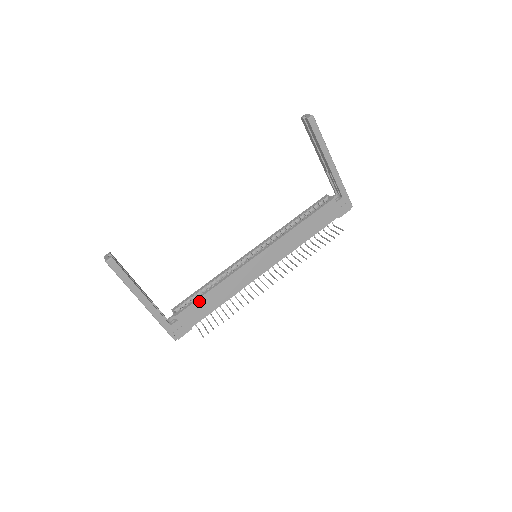
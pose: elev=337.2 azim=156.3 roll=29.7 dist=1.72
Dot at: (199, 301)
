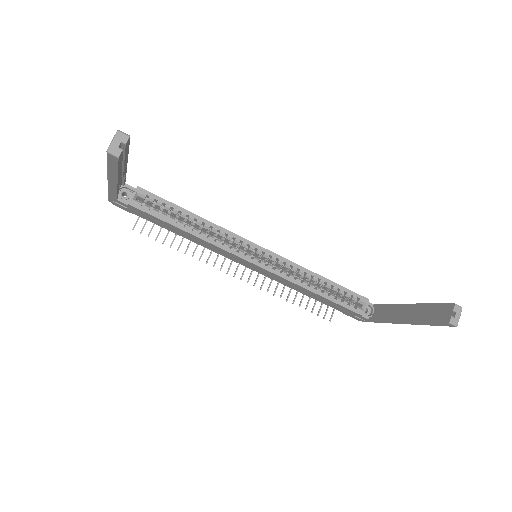
Dot at: (164, 222)
